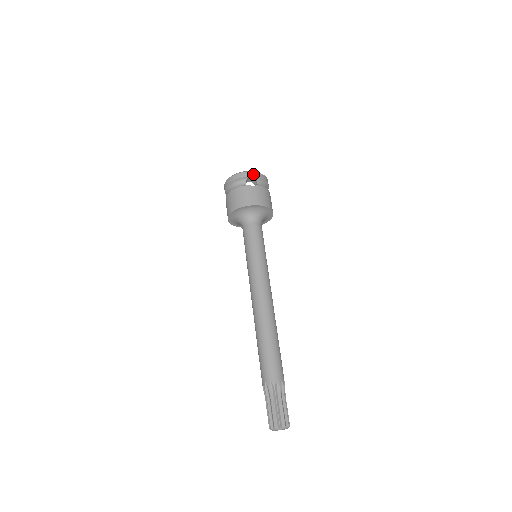
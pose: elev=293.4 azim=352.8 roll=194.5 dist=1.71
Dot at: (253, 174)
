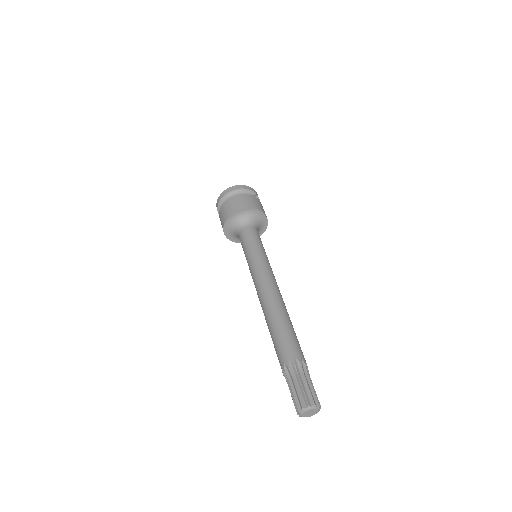
Dot at: occluded
